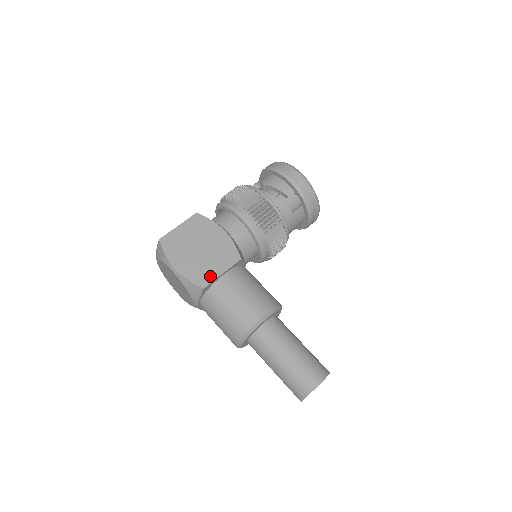
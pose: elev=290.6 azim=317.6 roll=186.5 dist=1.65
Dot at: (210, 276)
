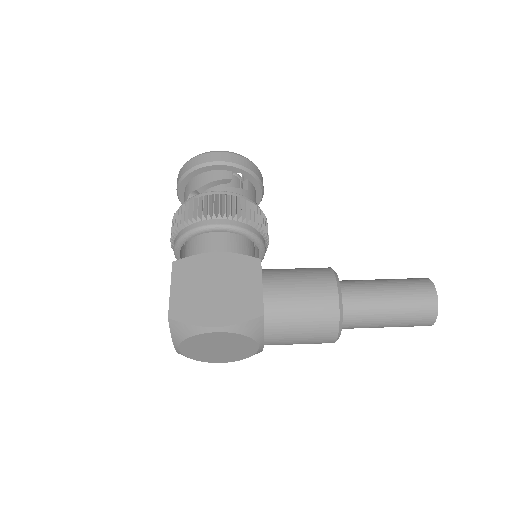
Dot at: (255, 299)
